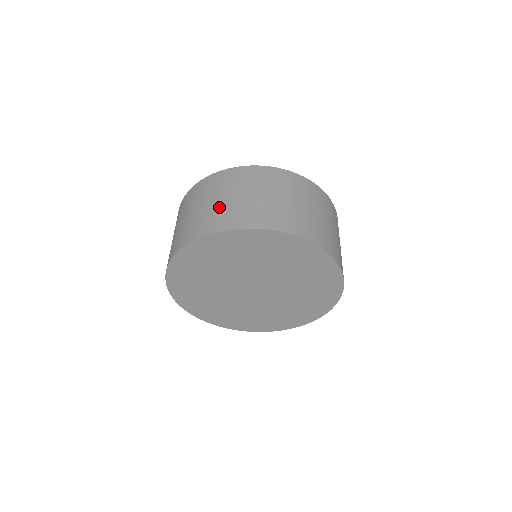
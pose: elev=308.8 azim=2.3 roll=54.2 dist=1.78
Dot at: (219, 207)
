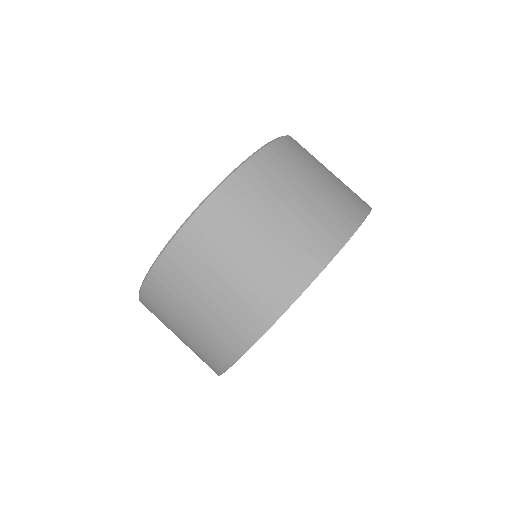
Dot at: (251, 275)
